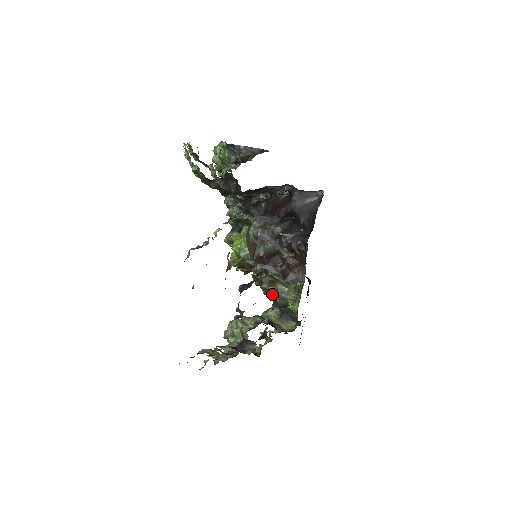
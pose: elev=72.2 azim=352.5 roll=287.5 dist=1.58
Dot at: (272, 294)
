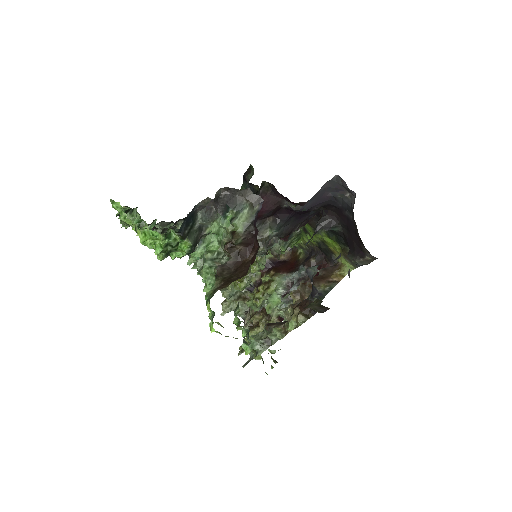
Dot at: occluded
